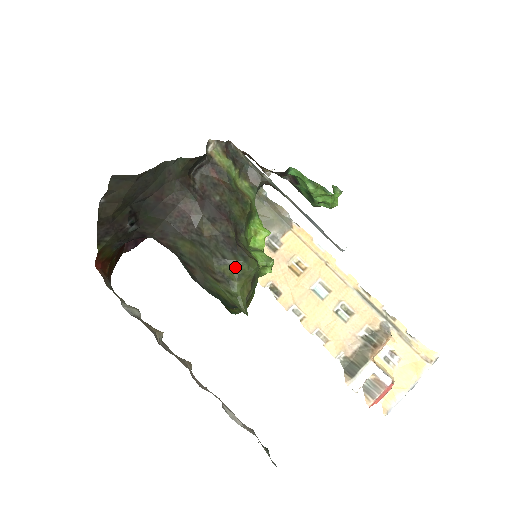
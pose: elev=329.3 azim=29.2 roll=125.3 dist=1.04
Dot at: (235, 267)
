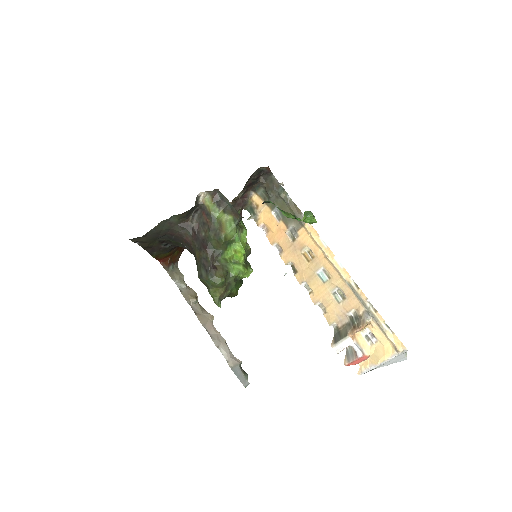
Dot at: (207, 282)
